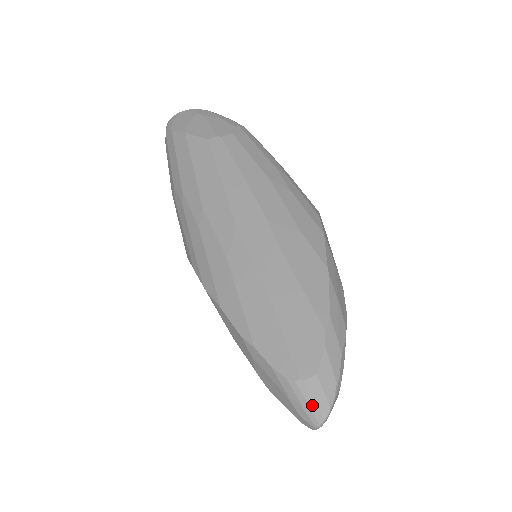
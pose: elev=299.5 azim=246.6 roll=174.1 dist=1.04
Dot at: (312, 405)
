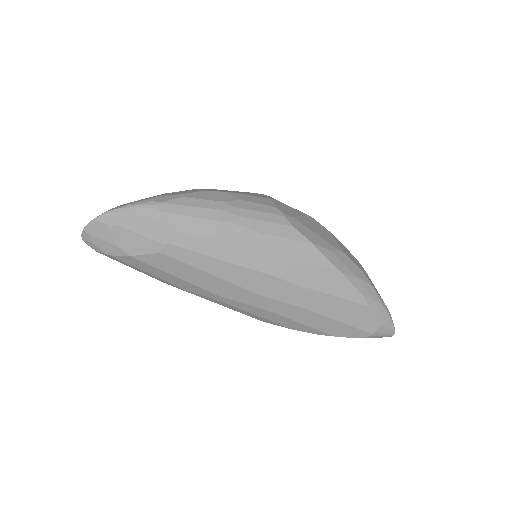
Dot at: (385, 335)
